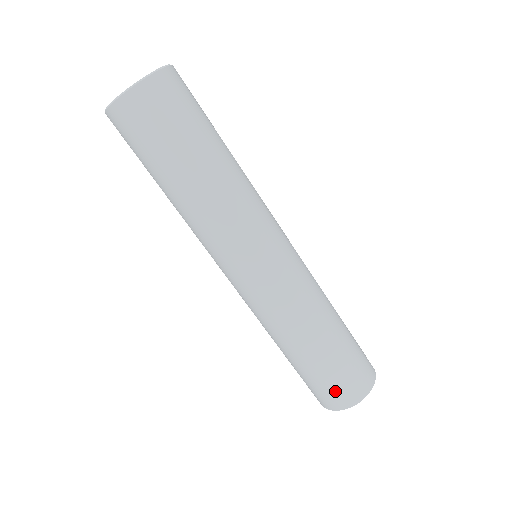
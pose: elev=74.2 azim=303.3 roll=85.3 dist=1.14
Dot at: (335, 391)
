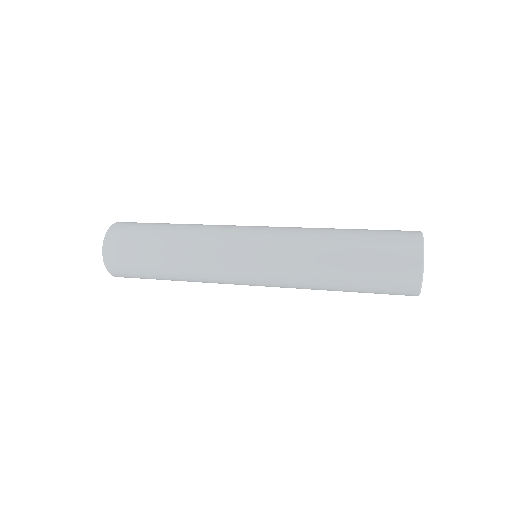
Dot at: (396, 254)
